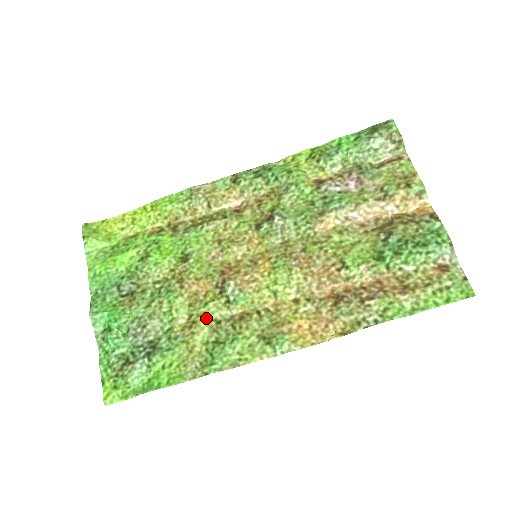
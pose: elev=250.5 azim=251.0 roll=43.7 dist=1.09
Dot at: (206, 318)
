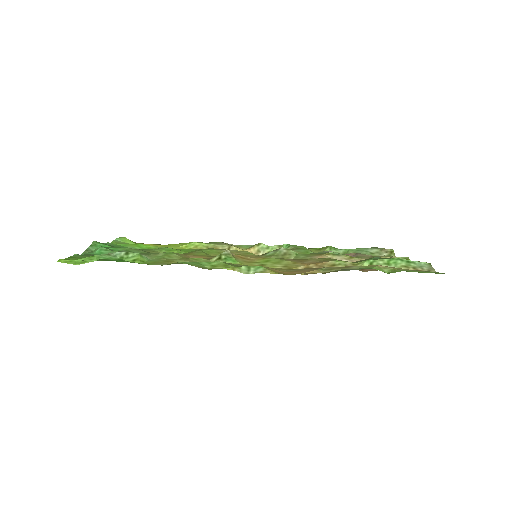
Dot at: (193, 260)
